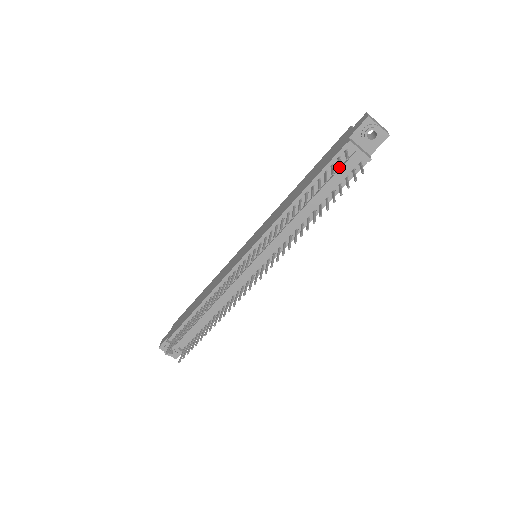
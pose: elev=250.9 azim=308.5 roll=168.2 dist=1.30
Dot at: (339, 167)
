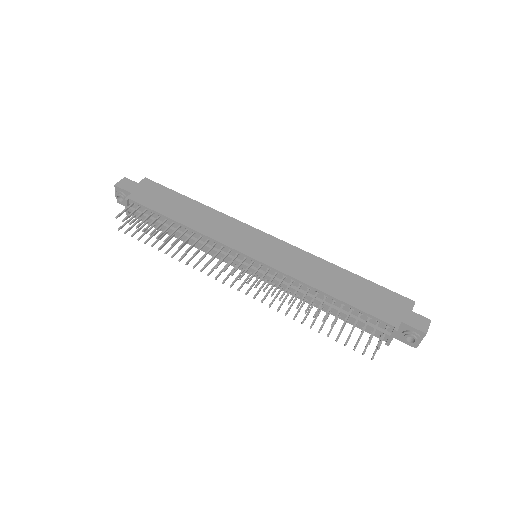
Dot at: (368, 344)
